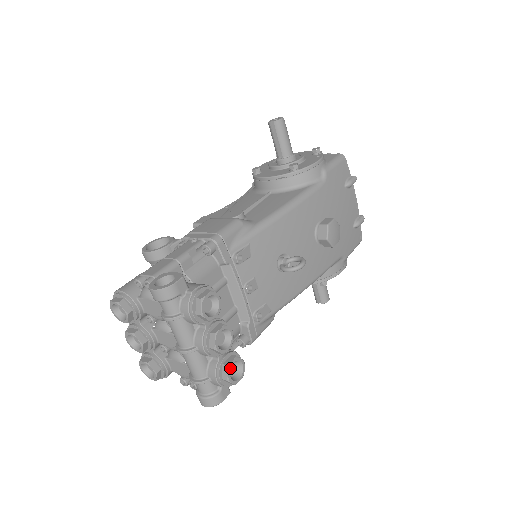
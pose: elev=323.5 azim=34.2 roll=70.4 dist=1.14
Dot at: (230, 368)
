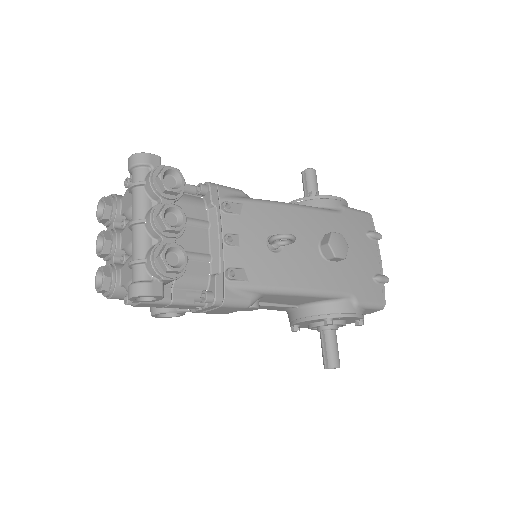
Dot at: (169, 248)
